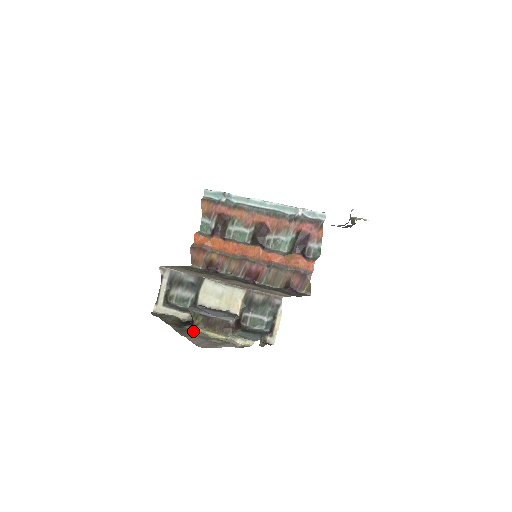
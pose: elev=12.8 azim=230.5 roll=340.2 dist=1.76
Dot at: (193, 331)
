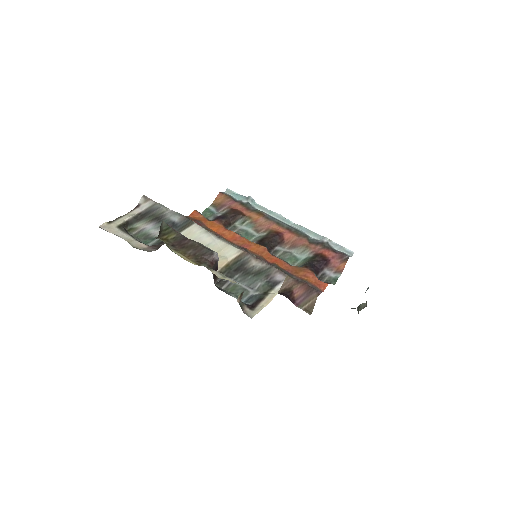
Dot at: occluded
